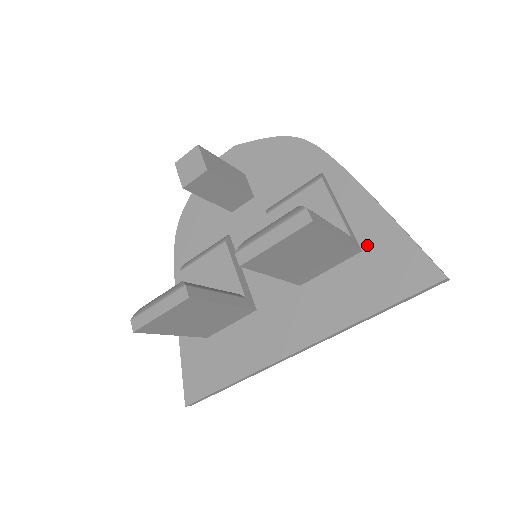
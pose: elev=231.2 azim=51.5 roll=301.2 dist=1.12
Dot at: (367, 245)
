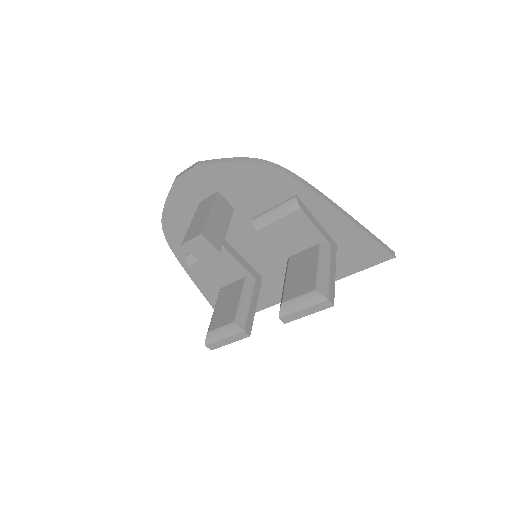
Dot at: (340, 241)
